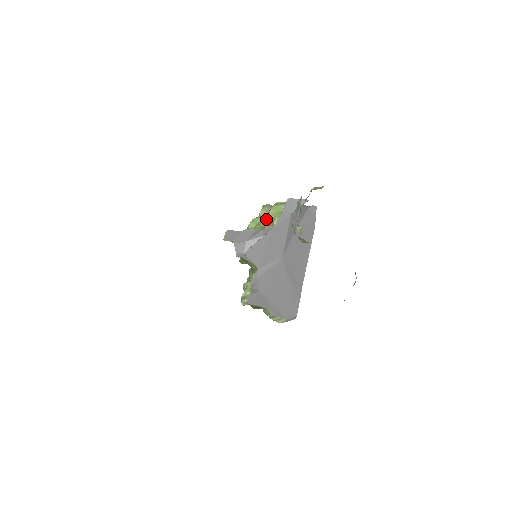
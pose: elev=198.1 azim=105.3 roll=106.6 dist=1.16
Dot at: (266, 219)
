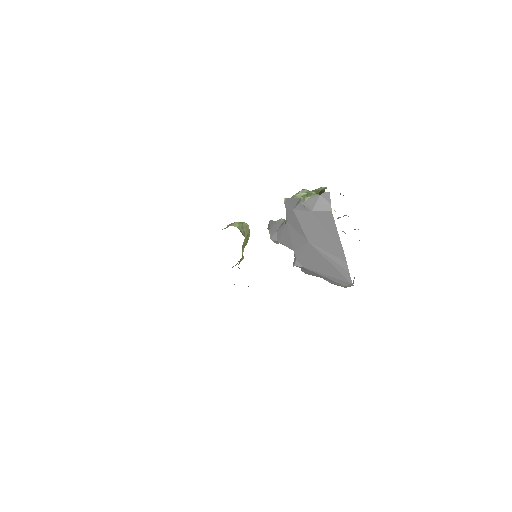
Dot at: occluded
